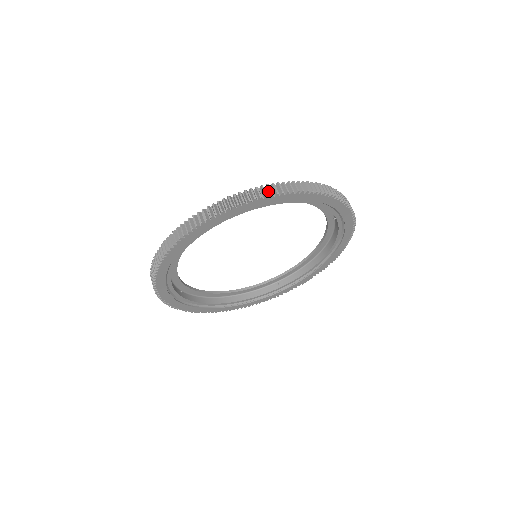
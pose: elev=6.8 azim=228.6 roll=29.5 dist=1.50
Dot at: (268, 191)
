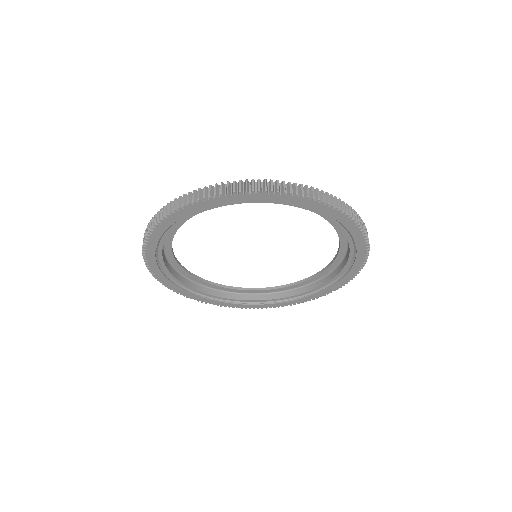
Dot at: (363, 228)
